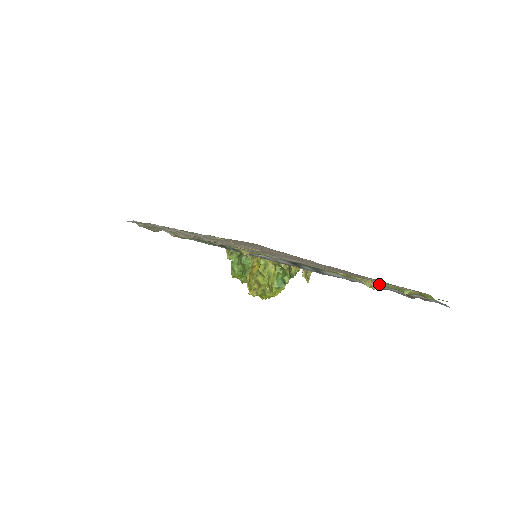
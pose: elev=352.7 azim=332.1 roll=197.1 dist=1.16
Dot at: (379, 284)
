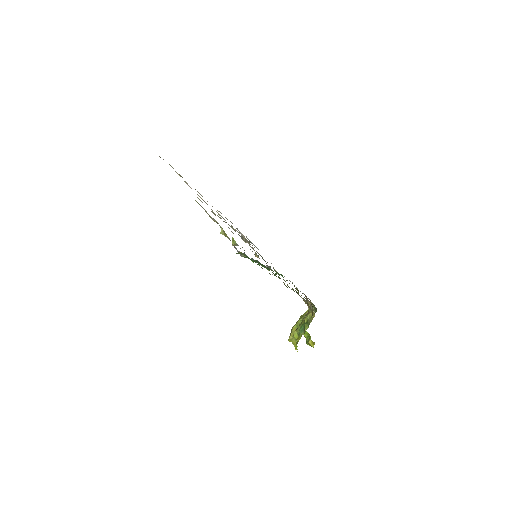
Dot at: occluded
